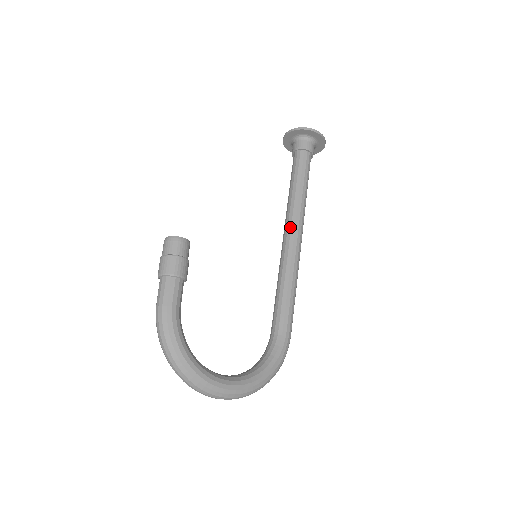
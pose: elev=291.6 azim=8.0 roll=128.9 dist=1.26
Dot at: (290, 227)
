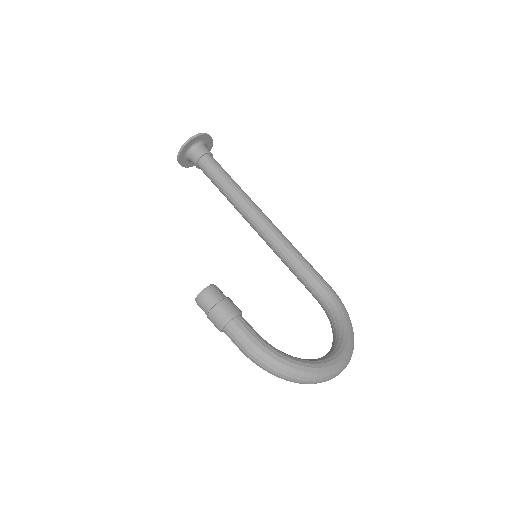
Dot at: (253, 216)
